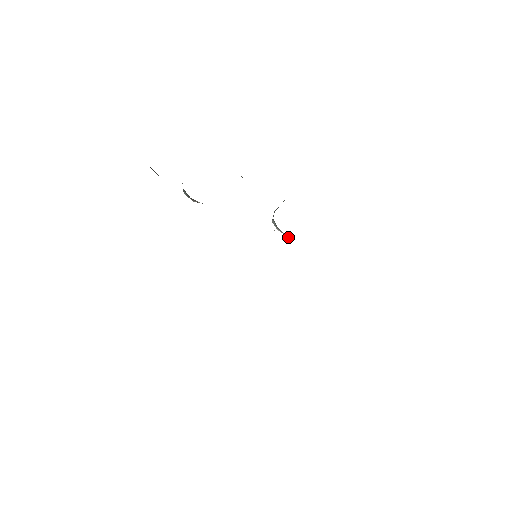
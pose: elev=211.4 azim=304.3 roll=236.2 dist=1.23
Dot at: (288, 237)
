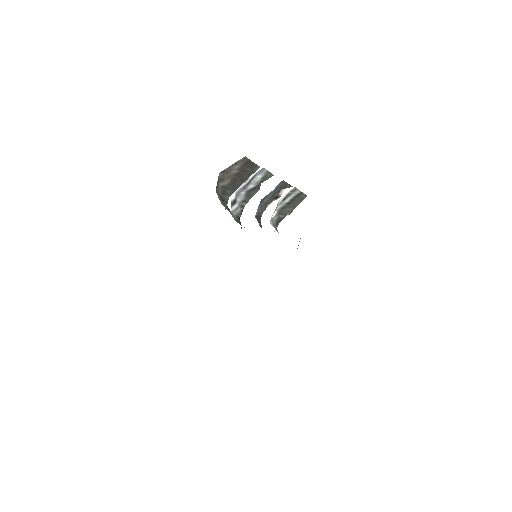
Dot at: occluded
